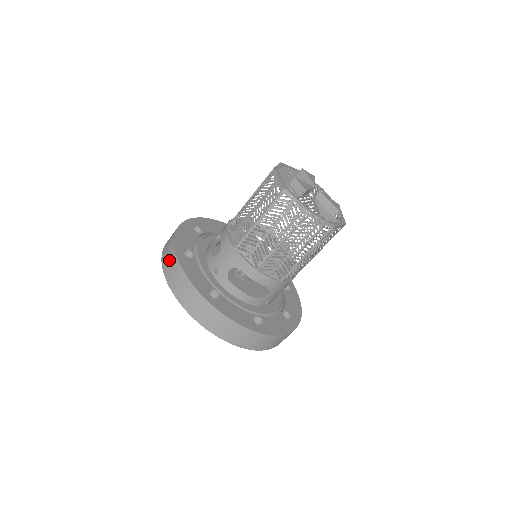
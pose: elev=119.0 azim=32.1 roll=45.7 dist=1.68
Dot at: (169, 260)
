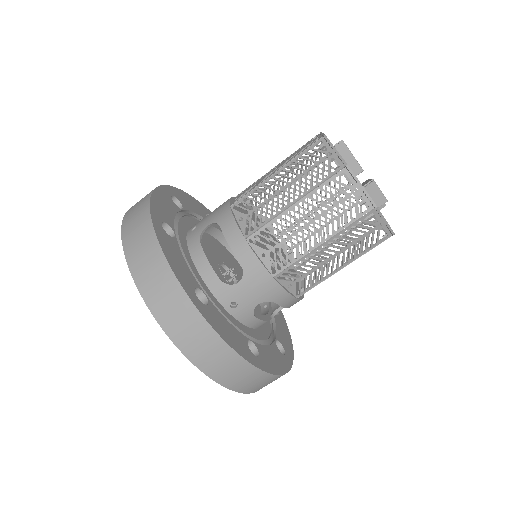
Dot at: (181, 320)
